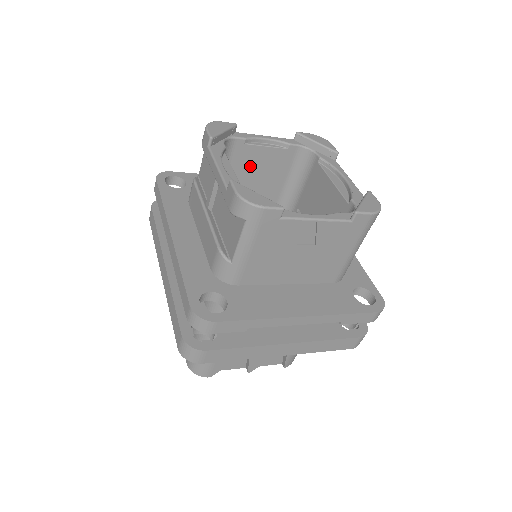
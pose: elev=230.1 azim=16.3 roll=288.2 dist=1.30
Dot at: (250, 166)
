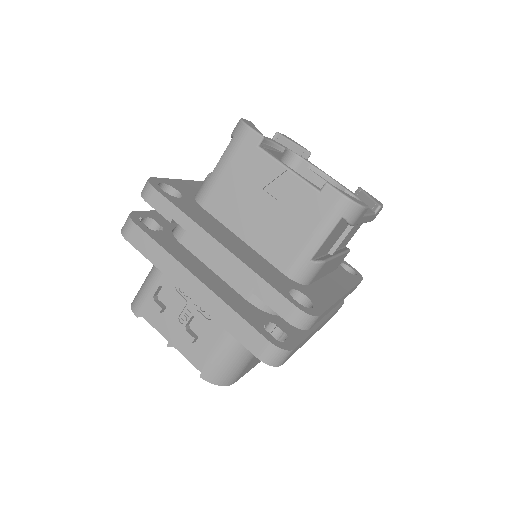
Dot at: occluded
